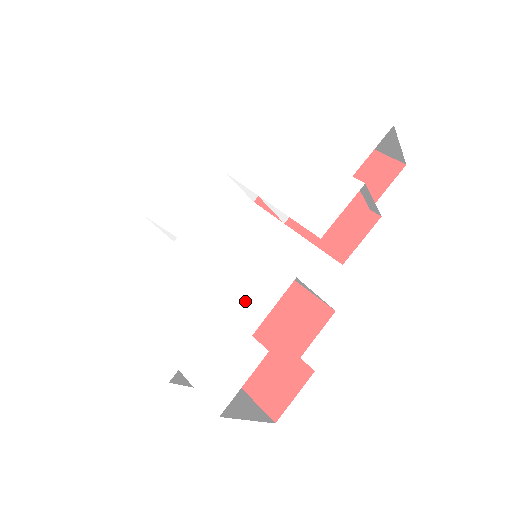
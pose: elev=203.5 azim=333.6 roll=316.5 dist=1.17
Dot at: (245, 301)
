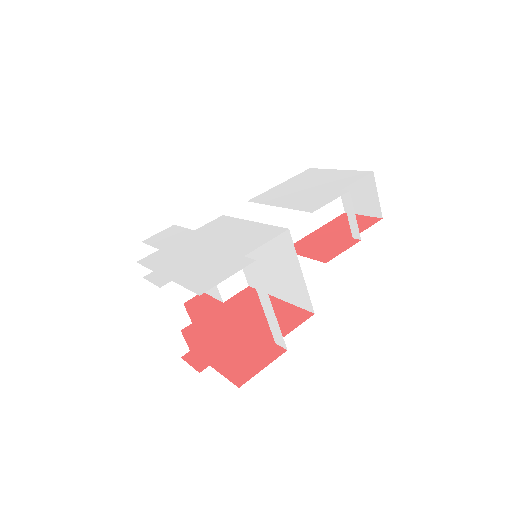
Dot at: (244, 243)
